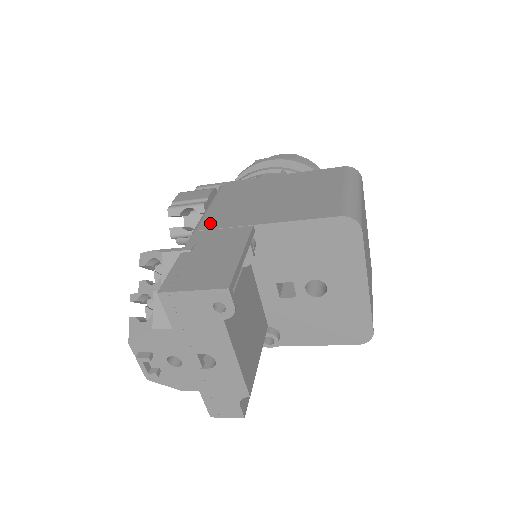
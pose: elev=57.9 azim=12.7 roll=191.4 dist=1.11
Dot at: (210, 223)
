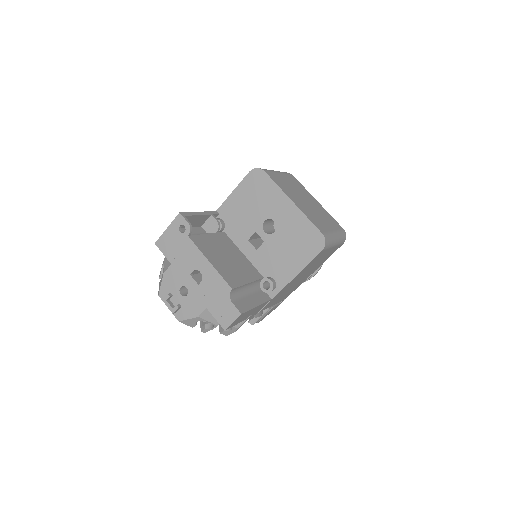
Dot at: occluded
